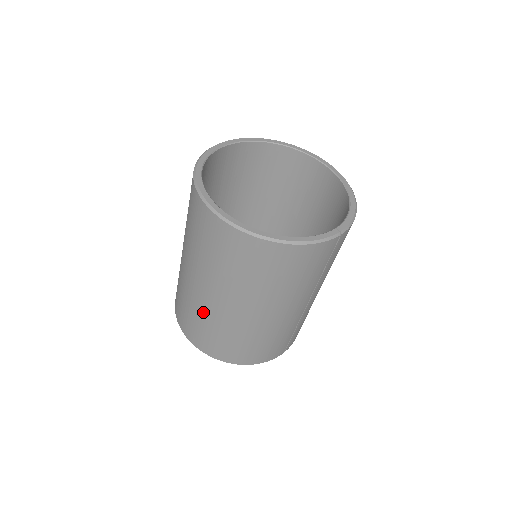
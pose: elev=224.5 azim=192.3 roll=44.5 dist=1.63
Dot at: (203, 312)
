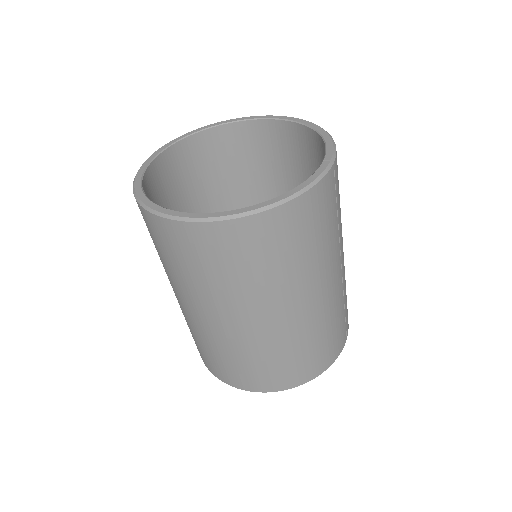
Dot at: (240, 347)
